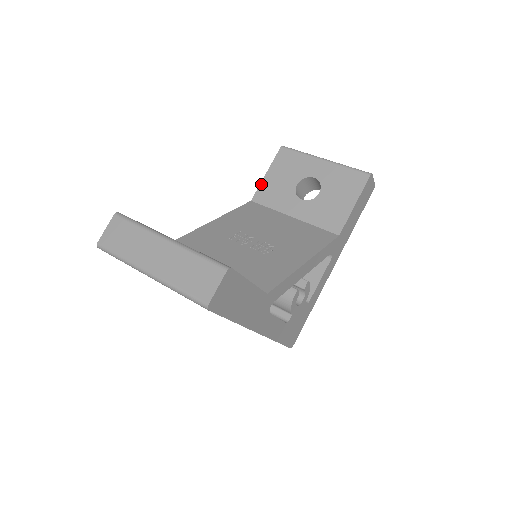
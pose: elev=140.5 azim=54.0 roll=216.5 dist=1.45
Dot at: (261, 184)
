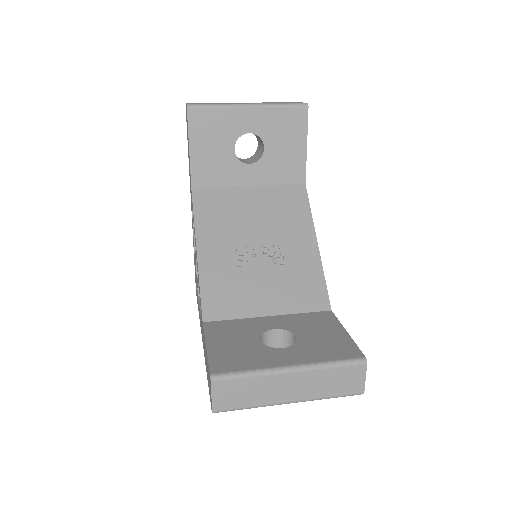
Dot at: (191, 165)
